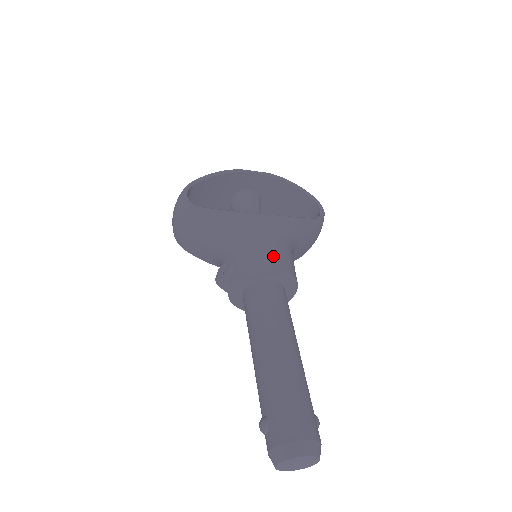
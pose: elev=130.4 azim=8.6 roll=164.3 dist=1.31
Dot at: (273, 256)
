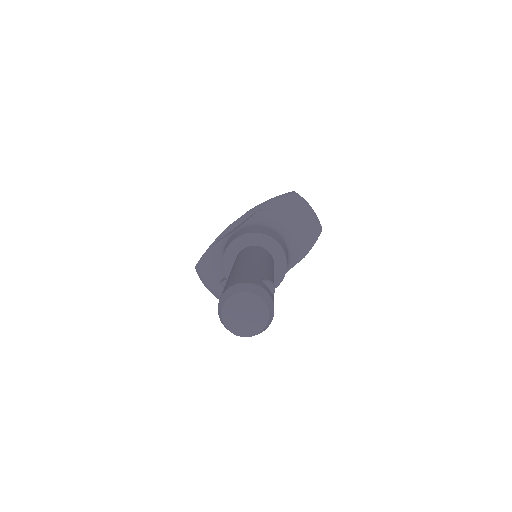
Dot at: (237, 235)
